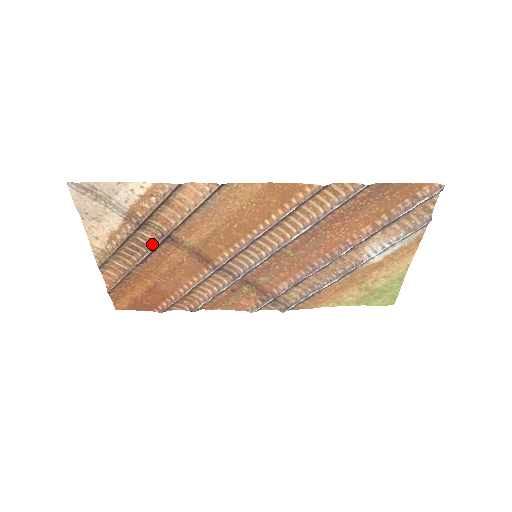
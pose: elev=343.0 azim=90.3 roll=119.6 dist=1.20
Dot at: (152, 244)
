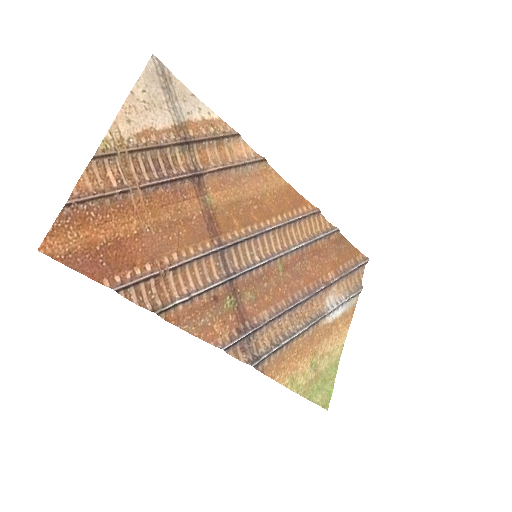
Dot at: (179, 172)
